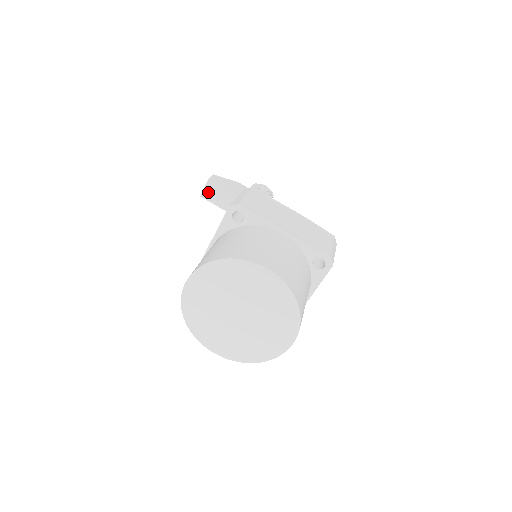
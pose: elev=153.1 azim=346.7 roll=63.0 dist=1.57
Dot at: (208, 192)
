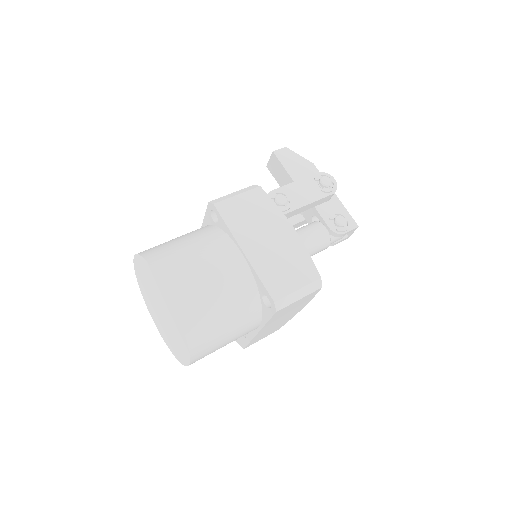
Dot at: (272, 165)
